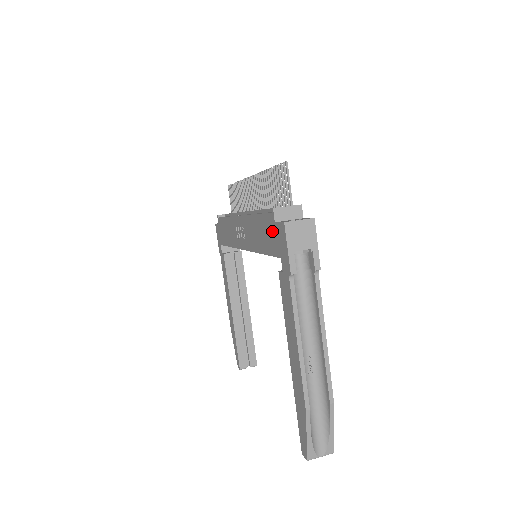
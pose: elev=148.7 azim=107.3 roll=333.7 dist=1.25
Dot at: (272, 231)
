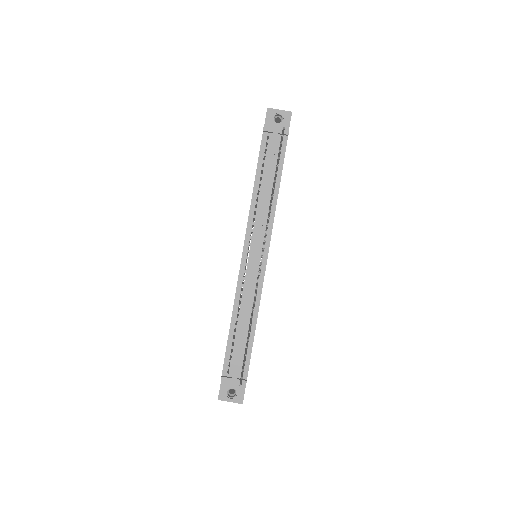
Dot at: occluded
